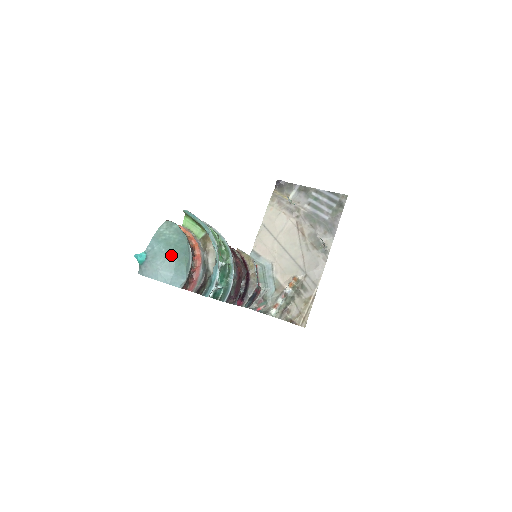
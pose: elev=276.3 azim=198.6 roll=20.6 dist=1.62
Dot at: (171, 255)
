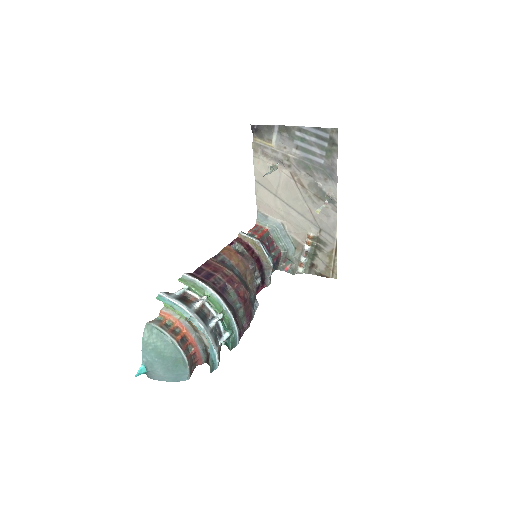
Dot at: (165, 362)
